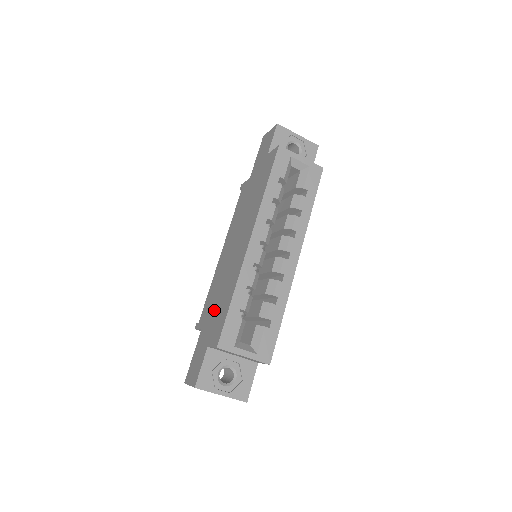
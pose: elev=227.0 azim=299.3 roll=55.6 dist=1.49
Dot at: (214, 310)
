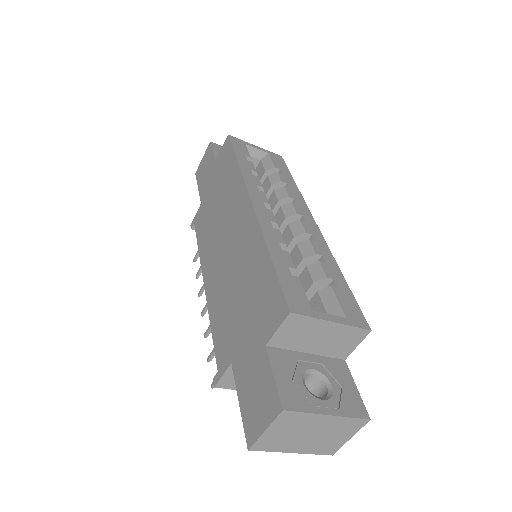
Dot at: (242, 313)
